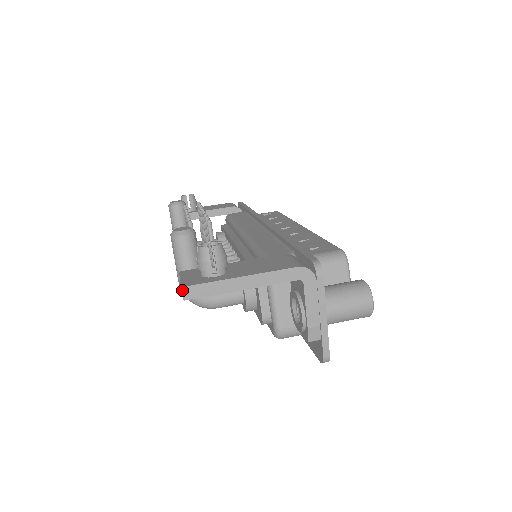
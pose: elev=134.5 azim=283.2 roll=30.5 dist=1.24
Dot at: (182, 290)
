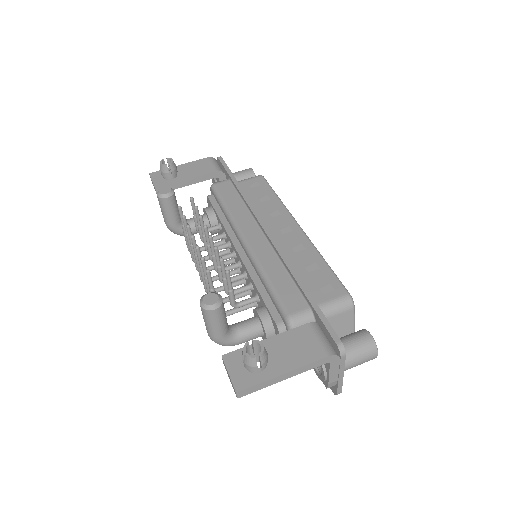
Dot at: (237, 394)
